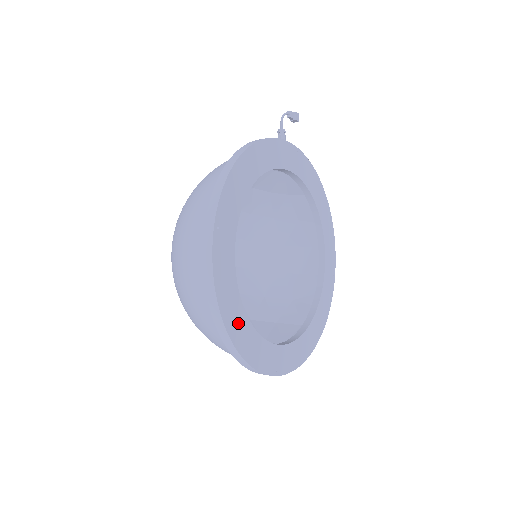
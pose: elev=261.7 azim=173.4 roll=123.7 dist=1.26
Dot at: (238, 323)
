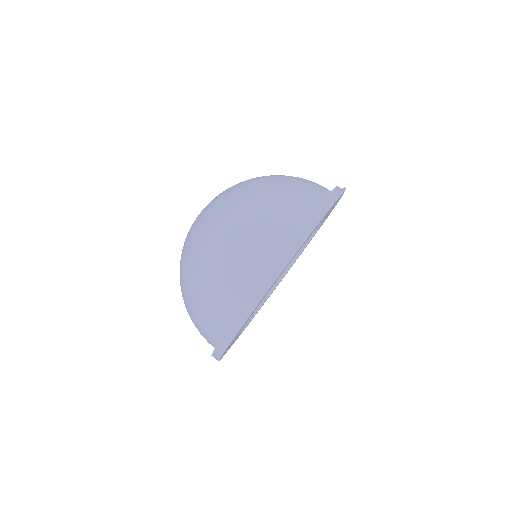
Dot at: (263, 298)
